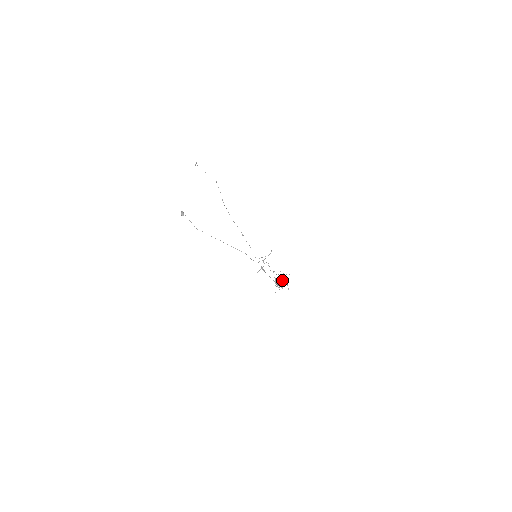
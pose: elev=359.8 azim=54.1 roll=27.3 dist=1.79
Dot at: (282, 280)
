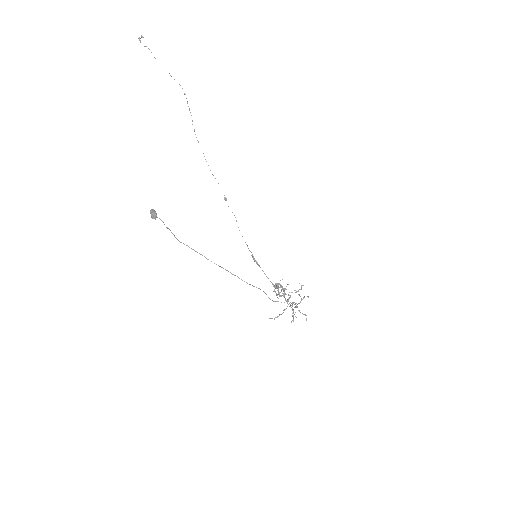
Dot at: occluded
